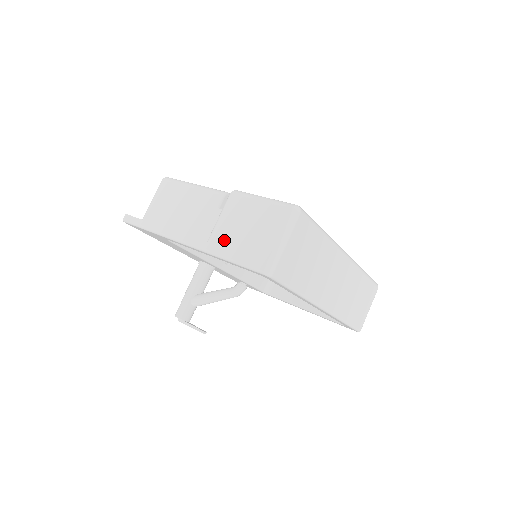
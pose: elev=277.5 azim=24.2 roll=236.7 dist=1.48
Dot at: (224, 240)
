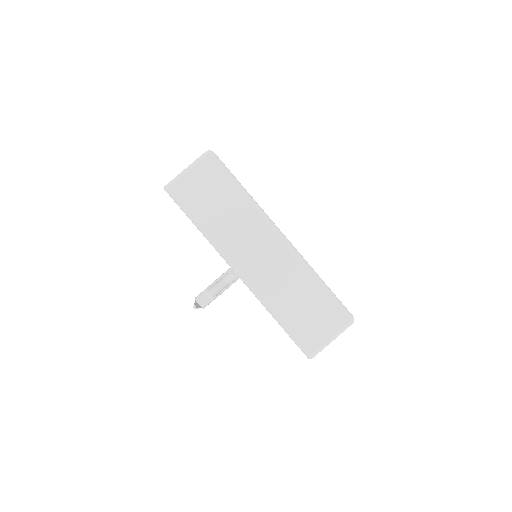
Dot at: occluded
